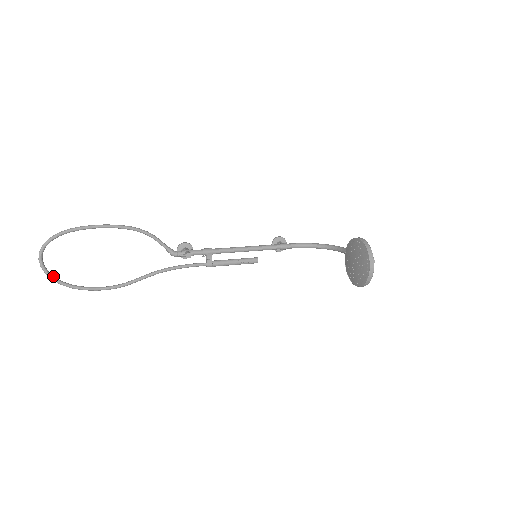
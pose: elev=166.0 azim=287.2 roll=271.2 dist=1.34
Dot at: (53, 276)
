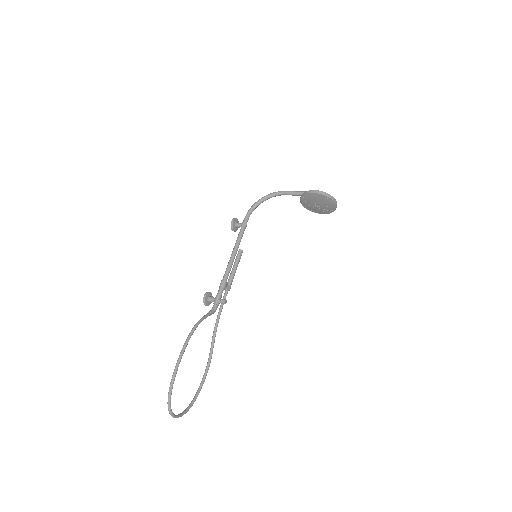
Dot at: (185, 411)
